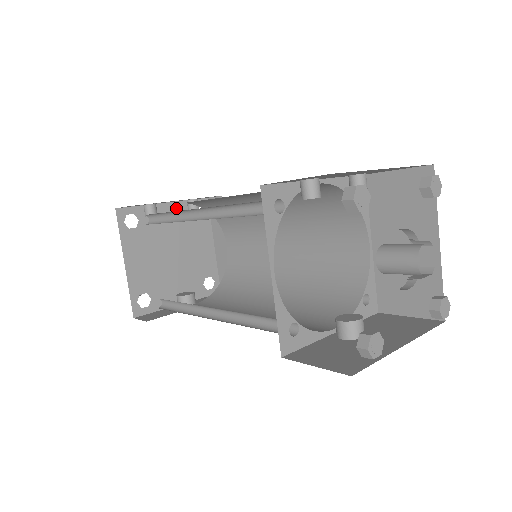
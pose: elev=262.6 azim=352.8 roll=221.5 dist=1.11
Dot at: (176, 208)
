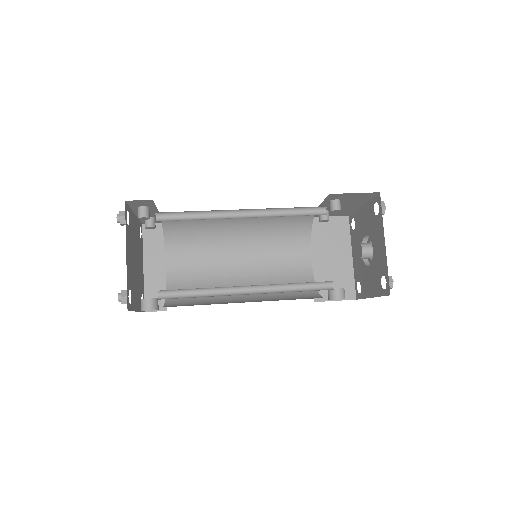
Dot at: (136, 222)
